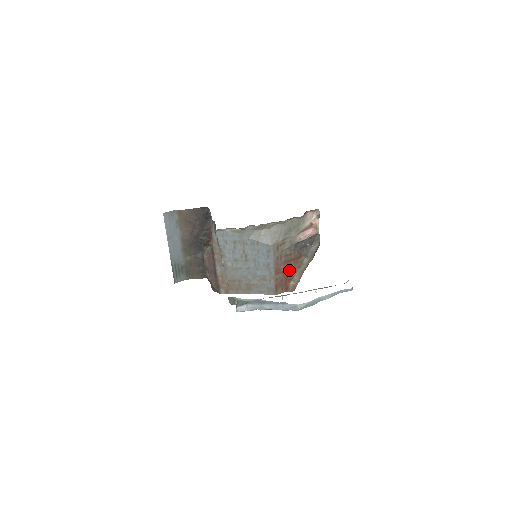
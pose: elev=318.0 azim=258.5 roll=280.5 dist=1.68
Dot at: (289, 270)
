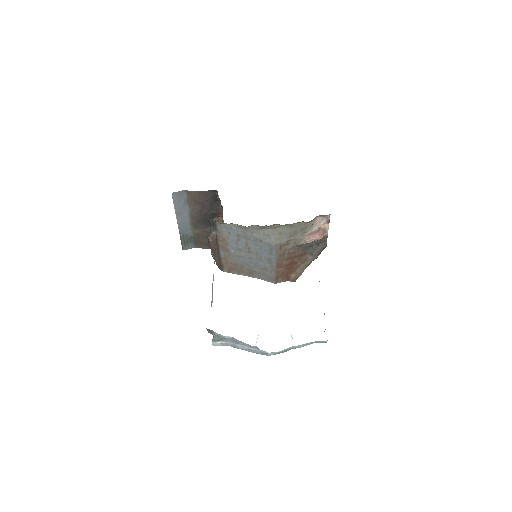
Dot at: (292, 264)
